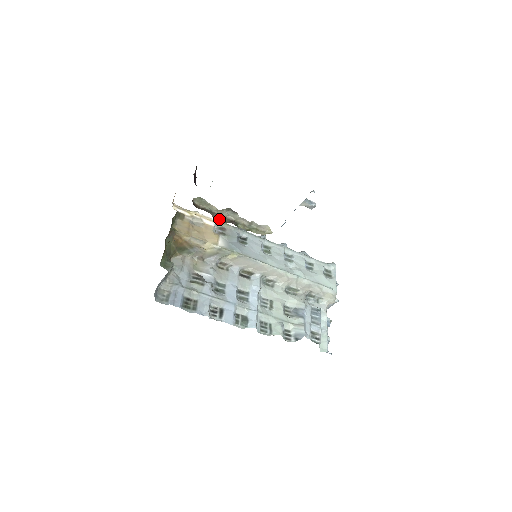
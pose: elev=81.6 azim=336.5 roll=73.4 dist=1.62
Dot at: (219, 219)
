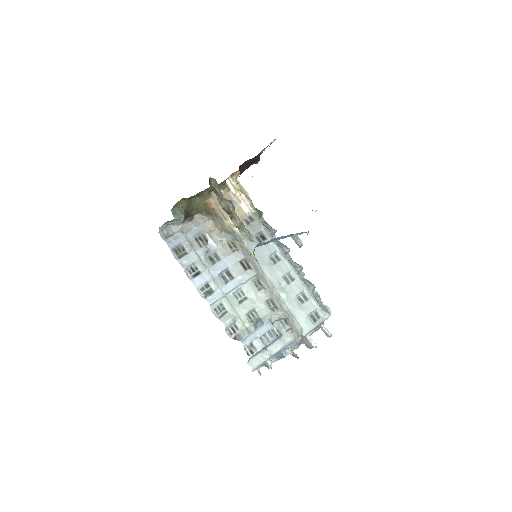
Dot at: (221, 205)
